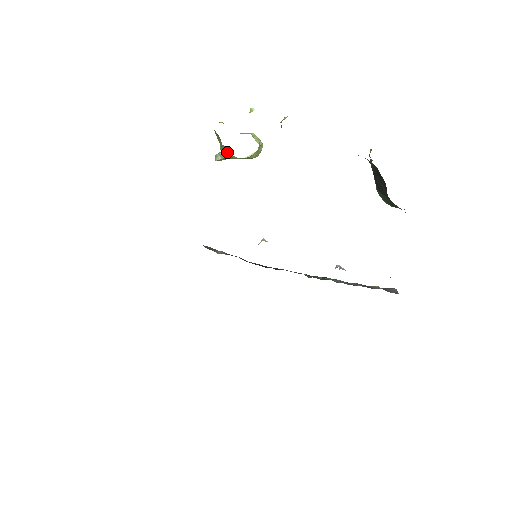
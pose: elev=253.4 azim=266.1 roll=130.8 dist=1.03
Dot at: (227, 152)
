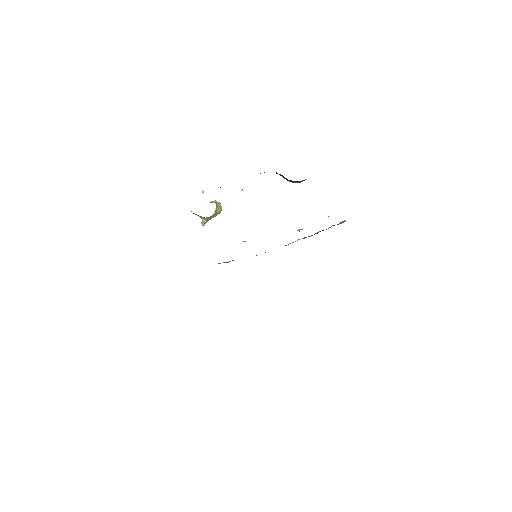
Dot at: (204, 218)
